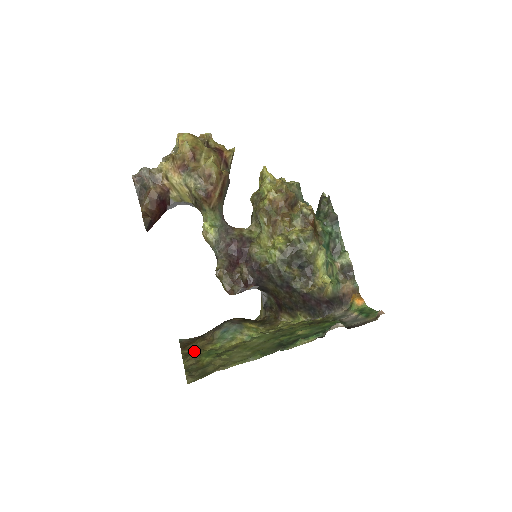
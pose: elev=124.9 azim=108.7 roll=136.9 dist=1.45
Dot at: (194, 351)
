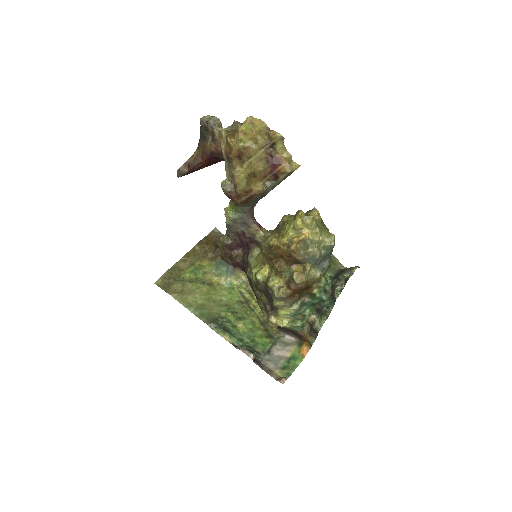
Dot at: (198, 254)
